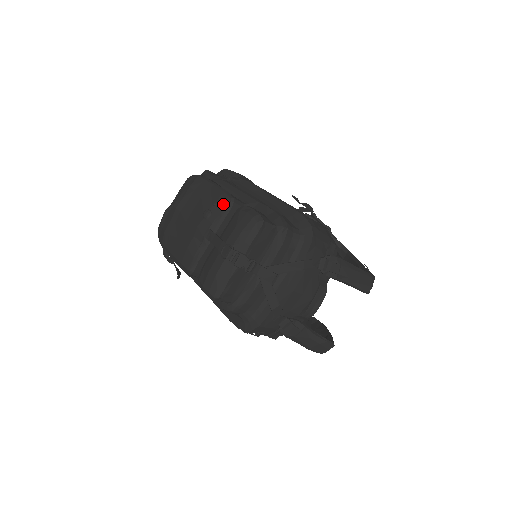
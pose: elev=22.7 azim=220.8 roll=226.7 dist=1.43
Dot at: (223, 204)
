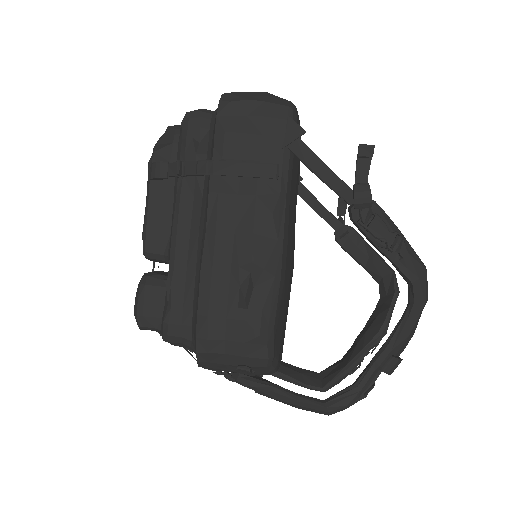
Dot at: occluded
